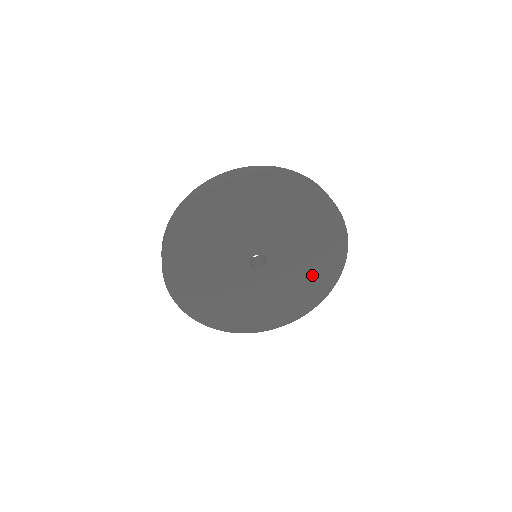
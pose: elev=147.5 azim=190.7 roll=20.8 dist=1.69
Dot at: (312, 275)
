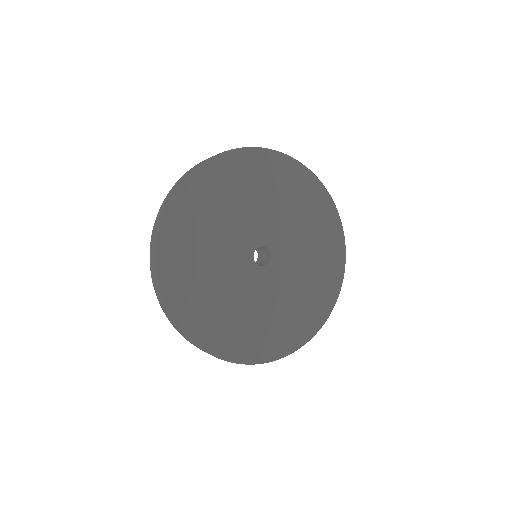
Dot at: (283, 321)
